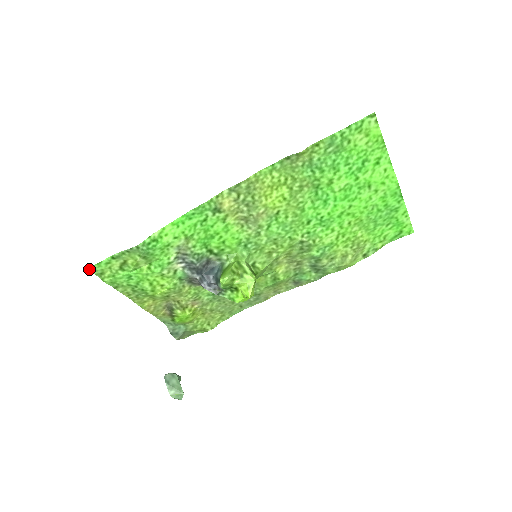
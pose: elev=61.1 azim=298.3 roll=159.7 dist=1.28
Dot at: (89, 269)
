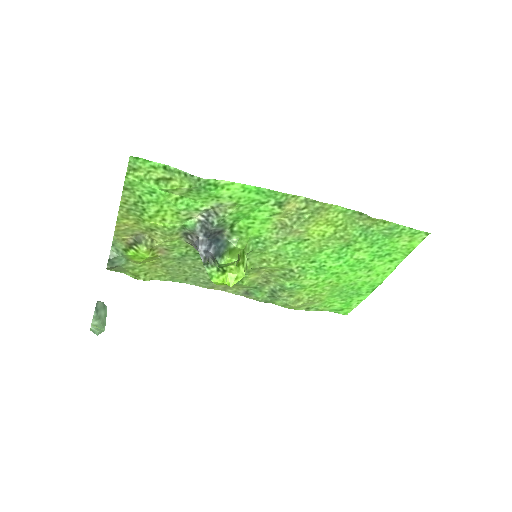
Dot at: (131, 157)
